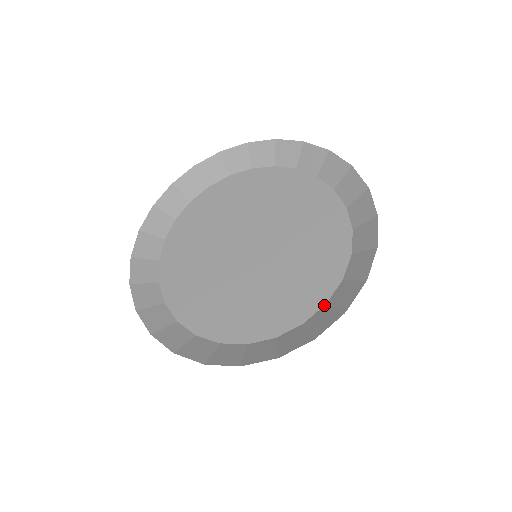
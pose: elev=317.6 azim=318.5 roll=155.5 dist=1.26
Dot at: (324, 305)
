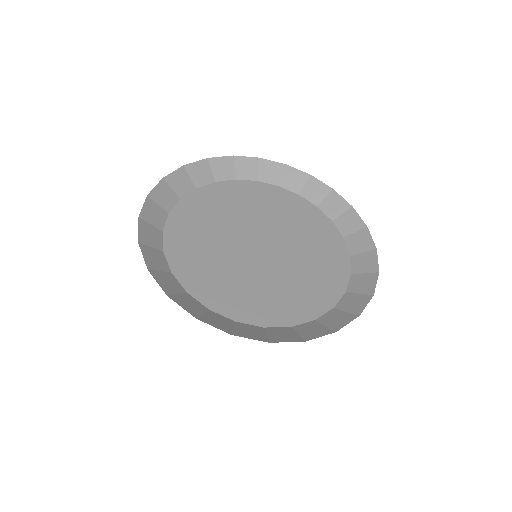
Dot at: (345, 293)
